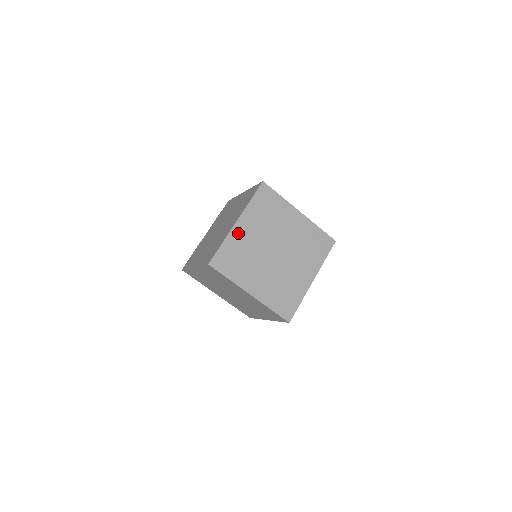
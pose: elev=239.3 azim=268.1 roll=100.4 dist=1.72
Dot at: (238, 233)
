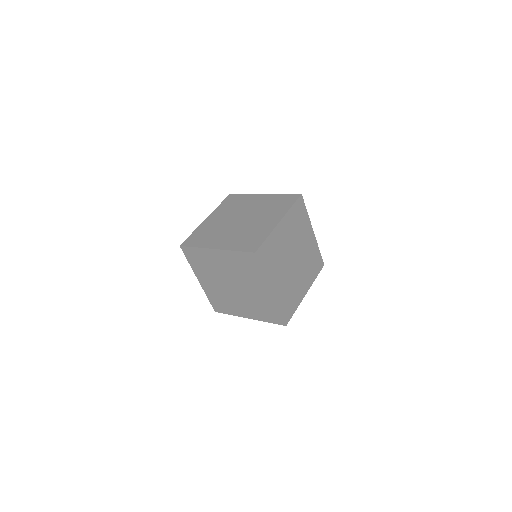
Dot at: (278, 232)
